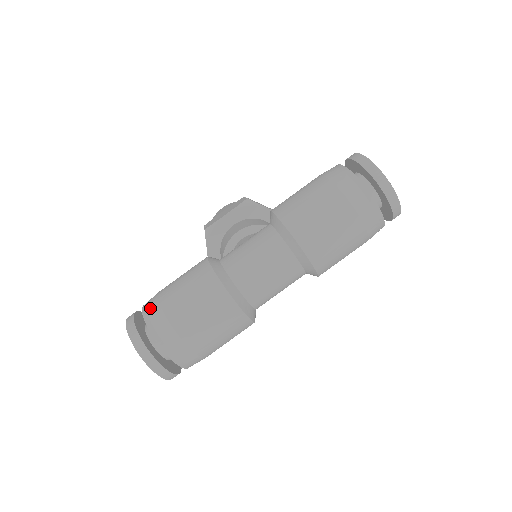
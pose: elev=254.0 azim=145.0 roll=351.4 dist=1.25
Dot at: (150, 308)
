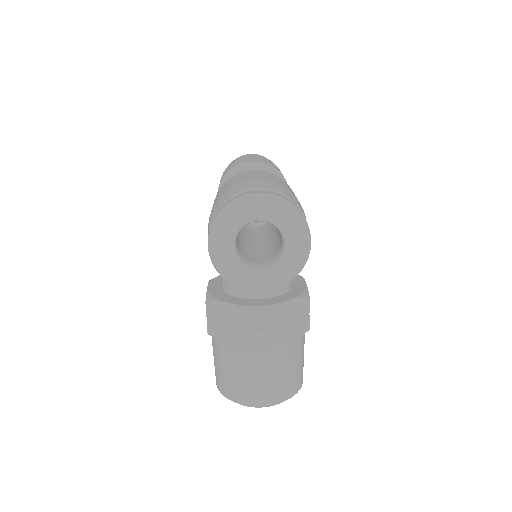
Dot at: (211, 214)
